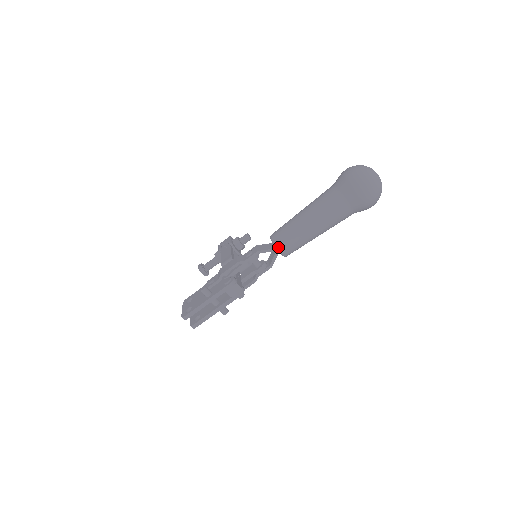
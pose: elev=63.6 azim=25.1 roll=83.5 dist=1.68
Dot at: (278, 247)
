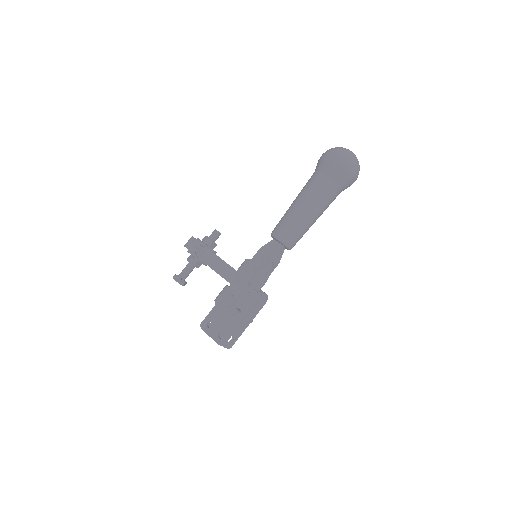
Dot at: (288, 245)
